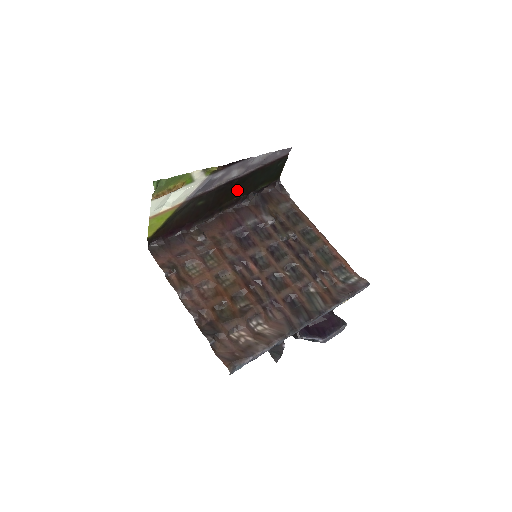
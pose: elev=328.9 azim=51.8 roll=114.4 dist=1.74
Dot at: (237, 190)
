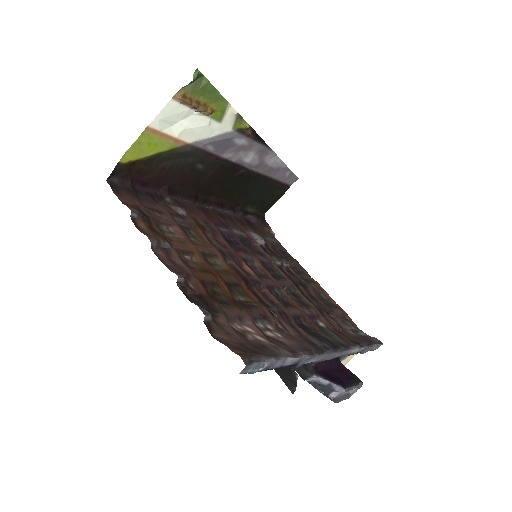
Dot at: (232, 188)
